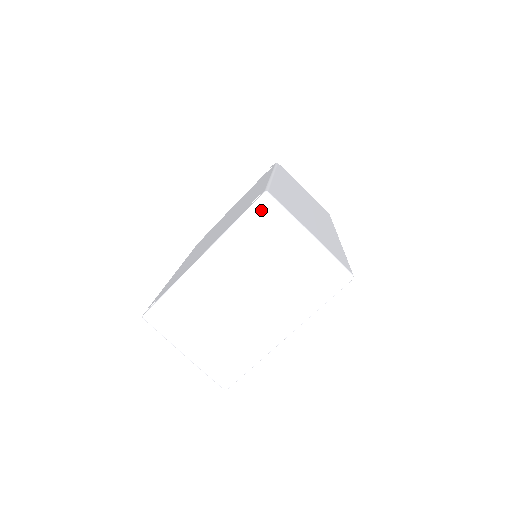
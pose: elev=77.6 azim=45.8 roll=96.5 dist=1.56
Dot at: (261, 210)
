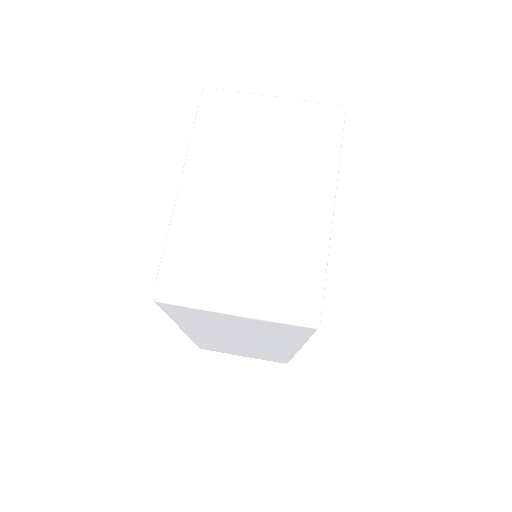
Dot at: (211, 101)
